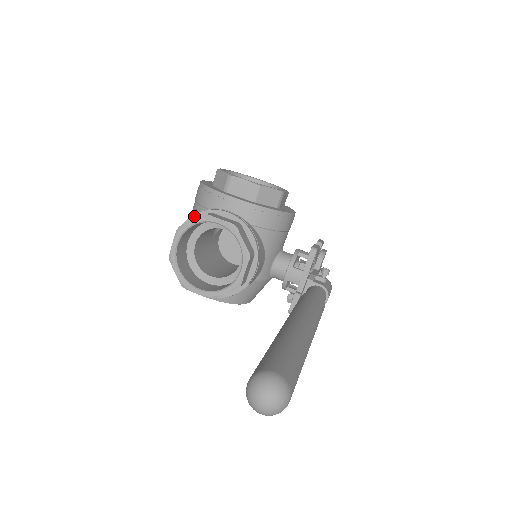
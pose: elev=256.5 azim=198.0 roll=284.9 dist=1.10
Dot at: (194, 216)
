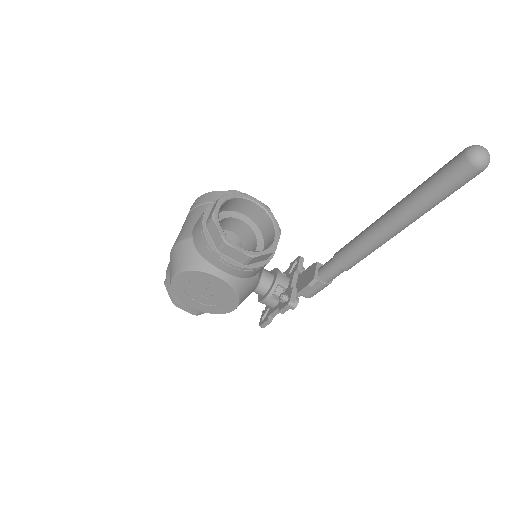
Dot at: occluded
